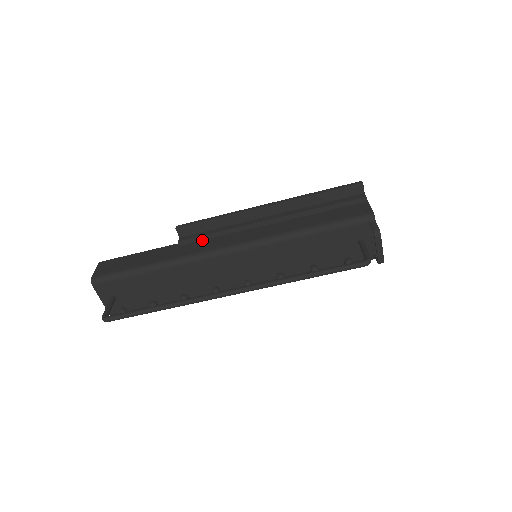
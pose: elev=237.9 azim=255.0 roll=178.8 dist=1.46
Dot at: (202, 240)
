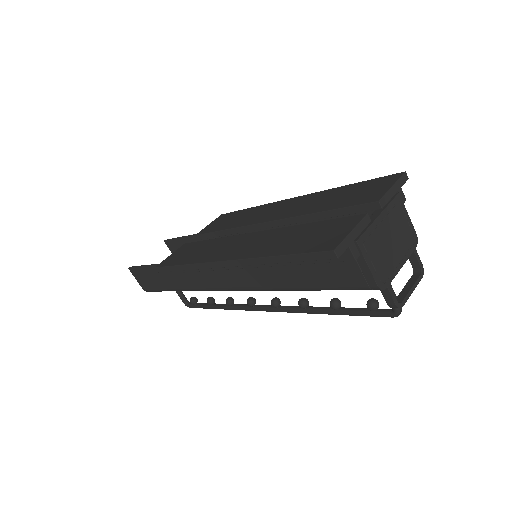
Dot at: occluded
